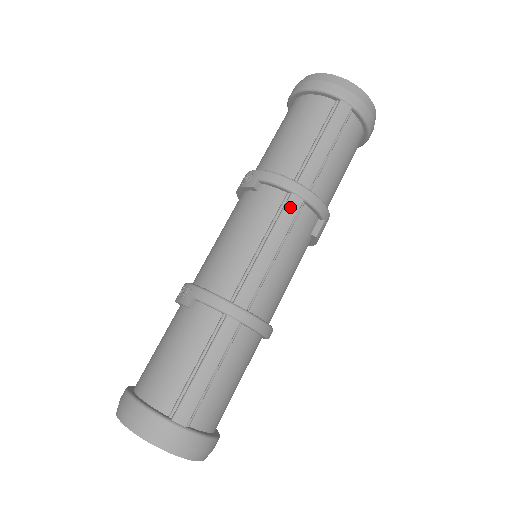
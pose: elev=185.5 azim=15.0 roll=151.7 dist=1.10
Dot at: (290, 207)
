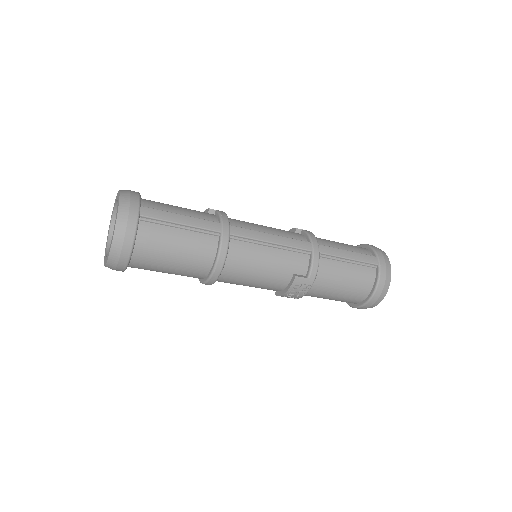
Dot at: (303, 243)
